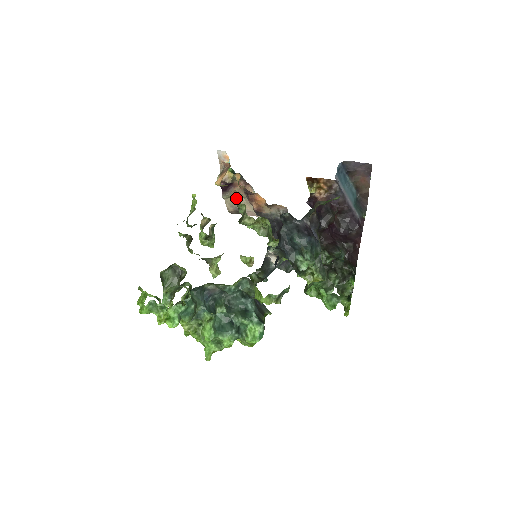
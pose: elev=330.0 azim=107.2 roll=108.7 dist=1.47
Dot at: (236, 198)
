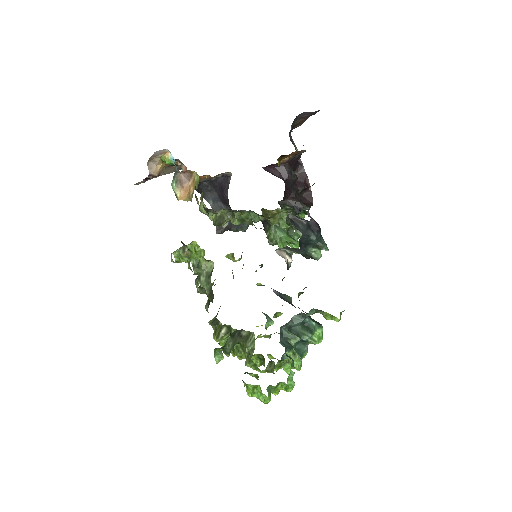
Dot at: occluded
